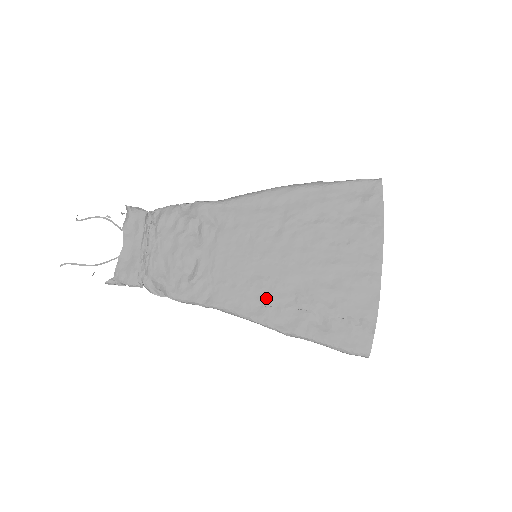
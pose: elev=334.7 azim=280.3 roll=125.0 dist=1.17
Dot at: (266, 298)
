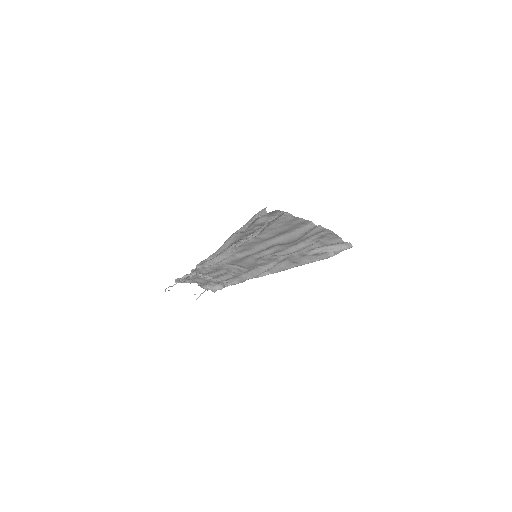
Dot at: (242, 244)
